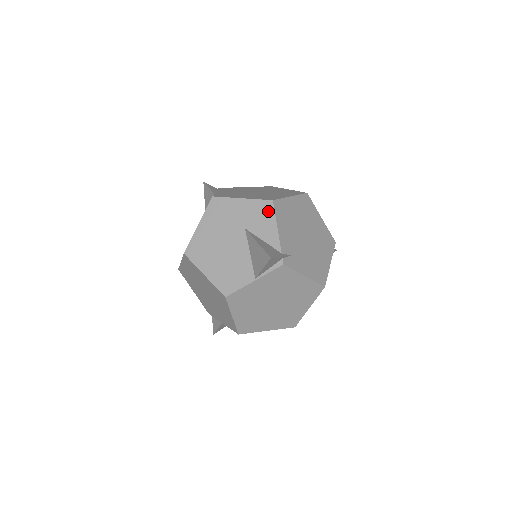
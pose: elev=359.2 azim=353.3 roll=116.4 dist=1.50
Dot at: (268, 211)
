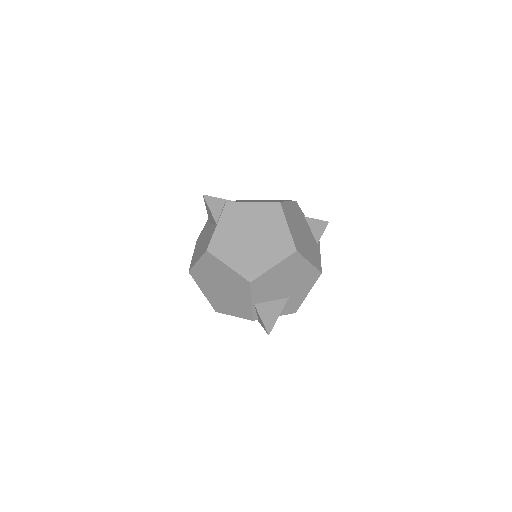
Dot at: occluded
